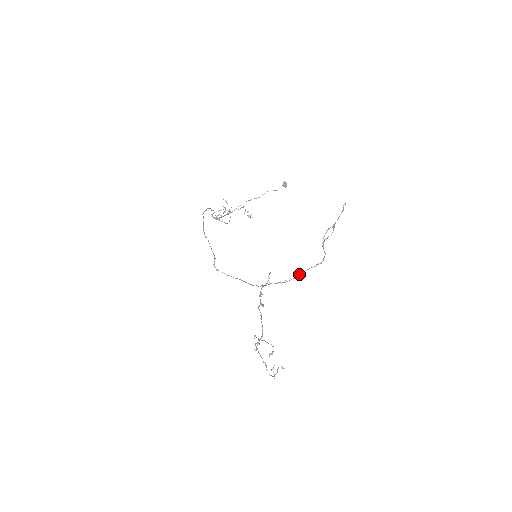
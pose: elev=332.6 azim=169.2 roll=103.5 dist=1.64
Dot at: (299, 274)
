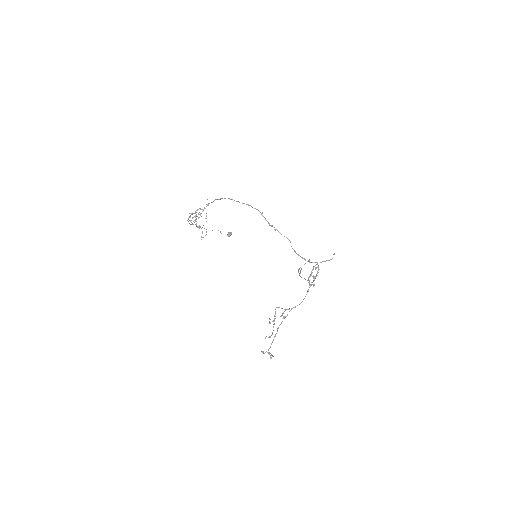
Dot at: occluded
